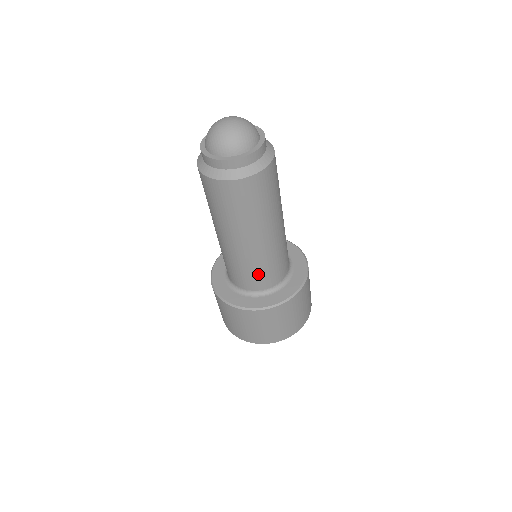
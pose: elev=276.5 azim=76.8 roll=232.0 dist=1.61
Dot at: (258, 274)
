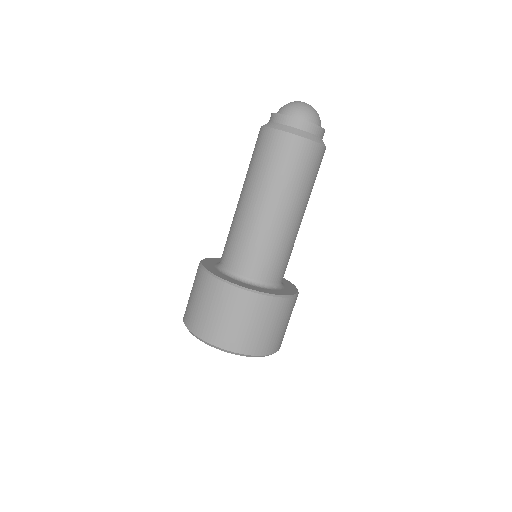
Dot at: (253, 253)
